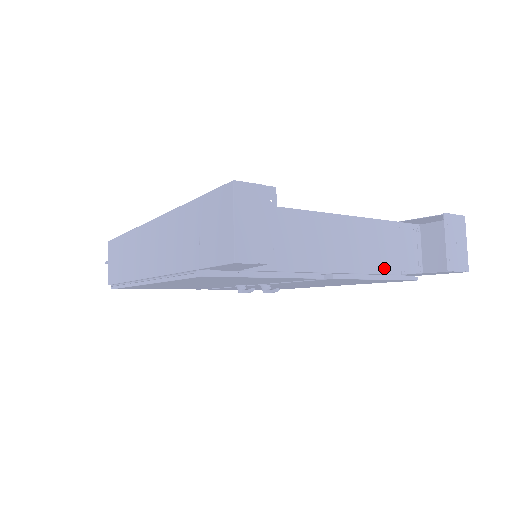
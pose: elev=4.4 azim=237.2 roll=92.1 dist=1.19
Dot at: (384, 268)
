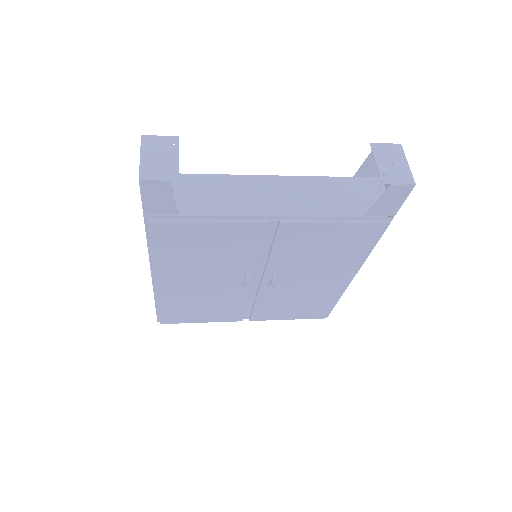
Dot at: (340, 212)
